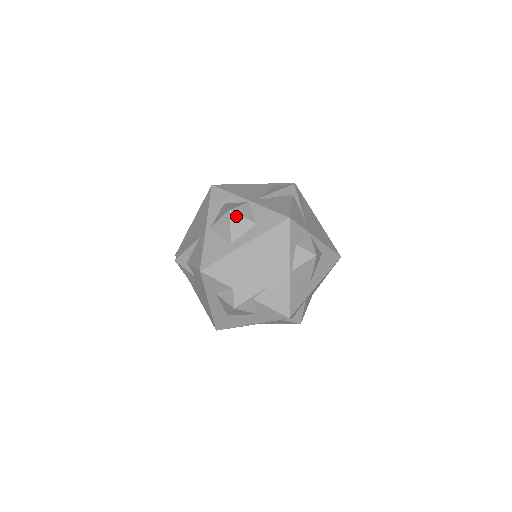
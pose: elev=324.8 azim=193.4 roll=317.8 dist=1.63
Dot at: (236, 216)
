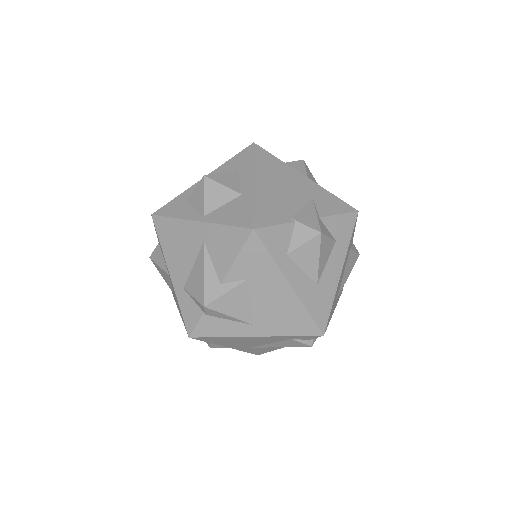
Dot at: (215, 176)
